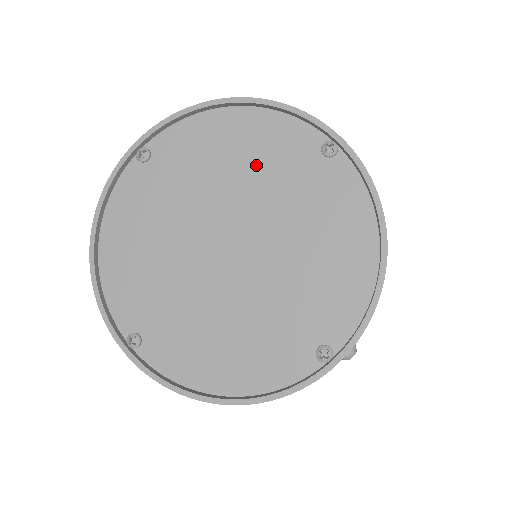
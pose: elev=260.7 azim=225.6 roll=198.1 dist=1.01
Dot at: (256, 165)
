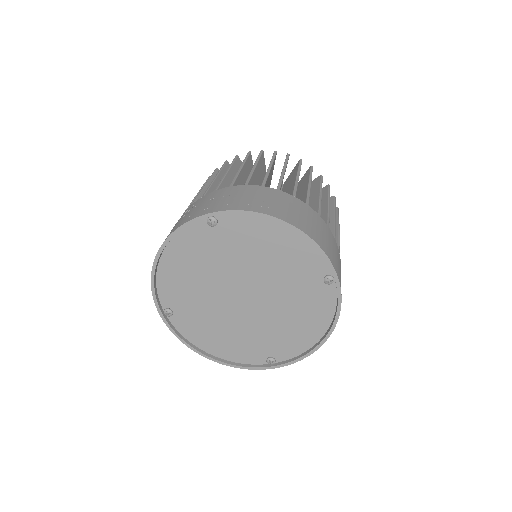
Dot at: (282, 265)
